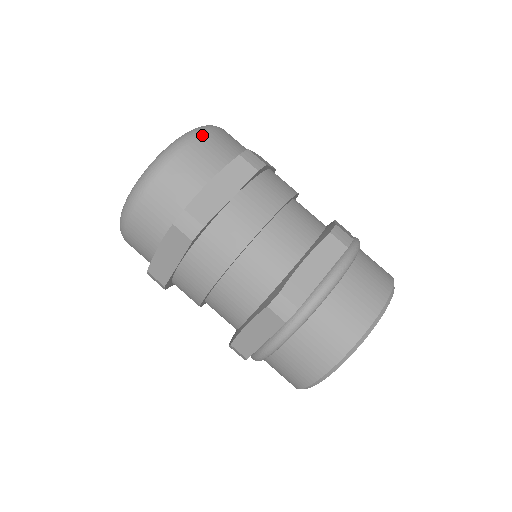
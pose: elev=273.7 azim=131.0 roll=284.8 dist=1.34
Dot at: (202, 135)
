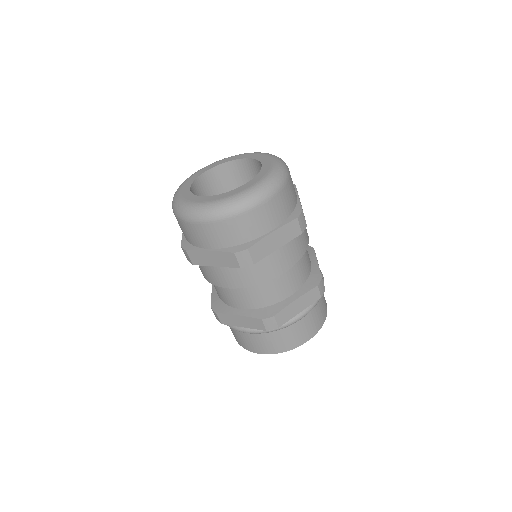
Dot at: (281, 189)
